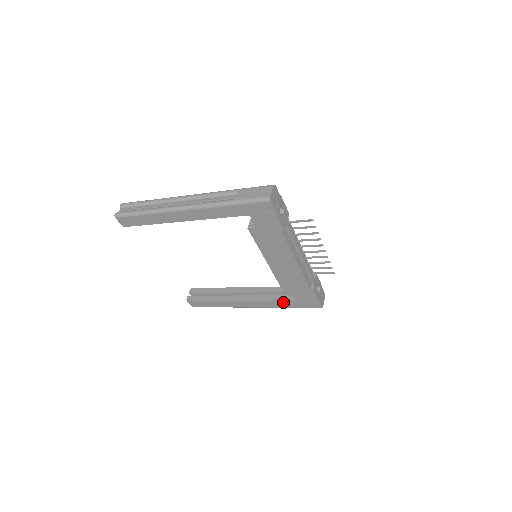
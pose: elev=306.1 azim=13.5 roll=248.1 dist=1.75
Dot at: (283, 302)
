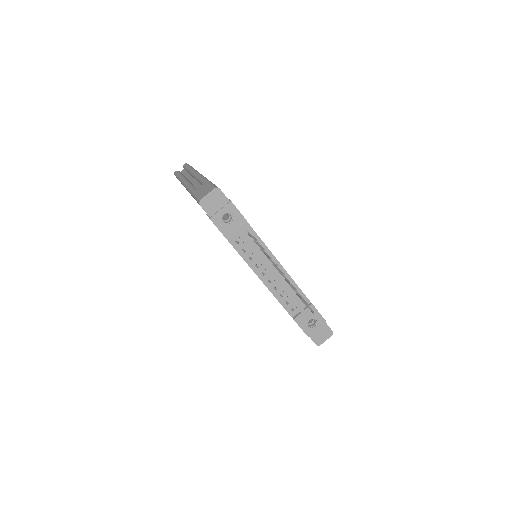
Dot at: occluded
